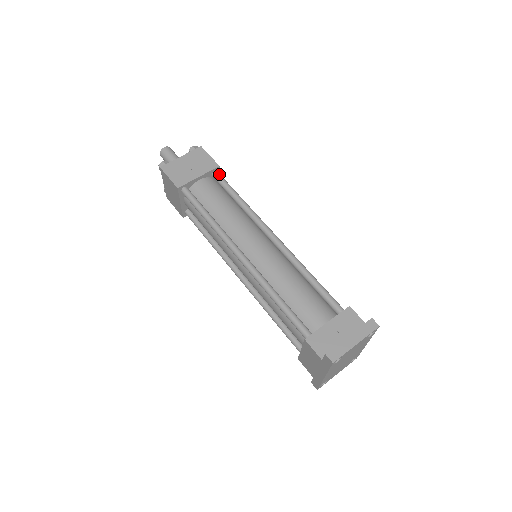
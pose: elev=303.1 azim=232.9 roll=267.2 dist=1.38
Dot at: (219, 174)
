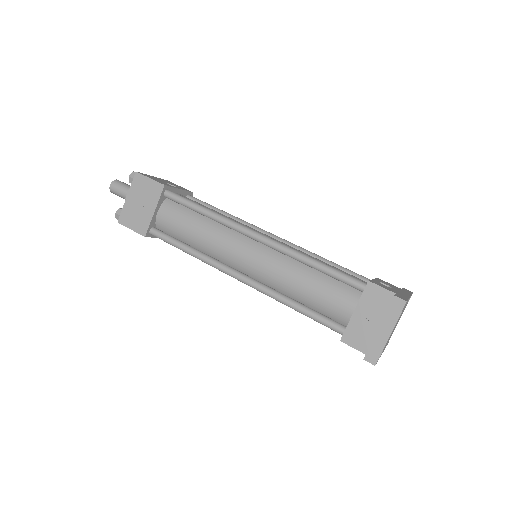
Dot at: (170, 193)
